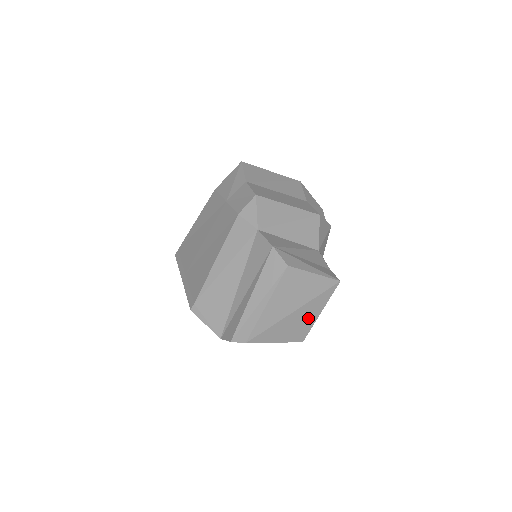
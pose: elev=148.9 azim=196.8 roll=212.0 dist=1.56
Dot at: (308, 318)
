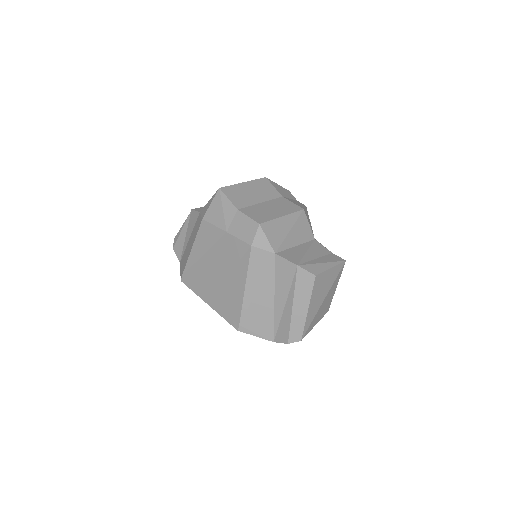
Dot at: (330, 296)
